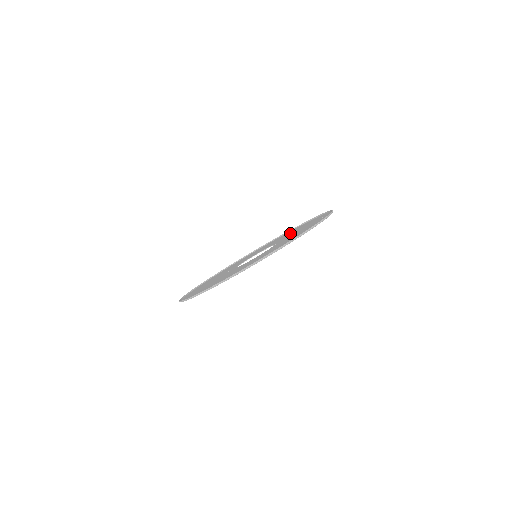
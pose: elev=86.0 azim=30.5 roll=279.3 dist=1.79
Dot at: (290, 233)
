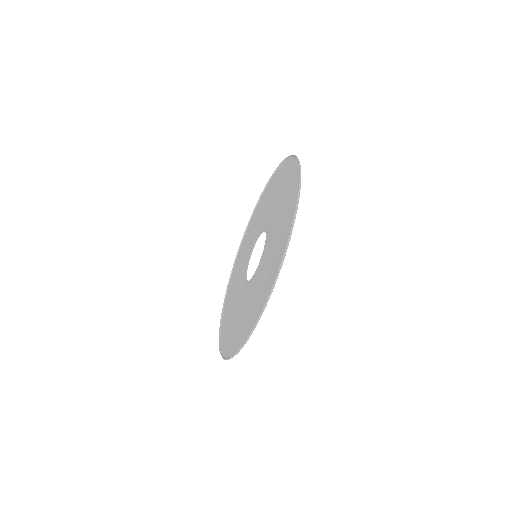
Dot at: (279, 220)
